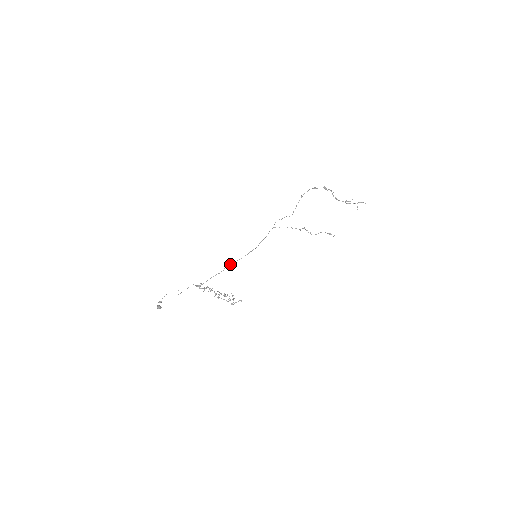
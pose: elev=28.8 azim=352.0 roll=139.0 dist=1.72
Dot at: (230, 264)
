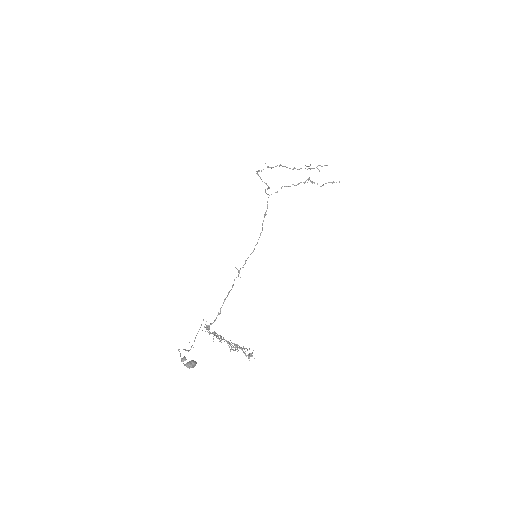
Dot at: (240, 268)
